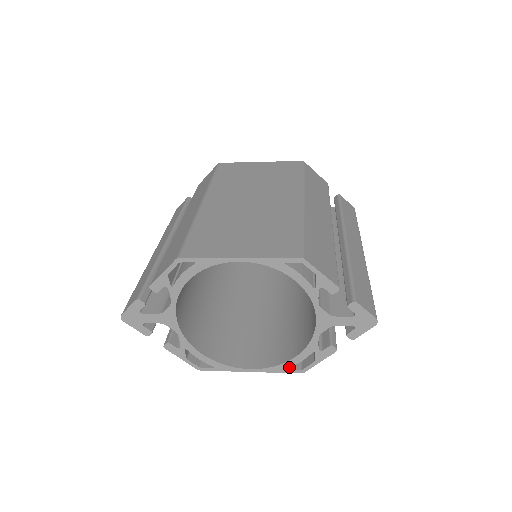
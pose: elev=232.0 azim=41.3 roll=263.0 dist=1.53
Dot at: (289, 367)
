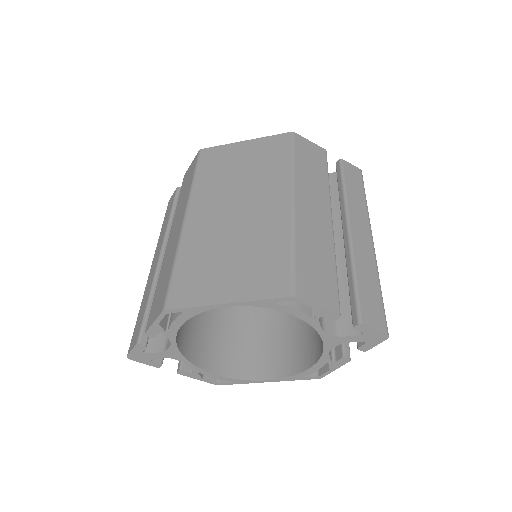
Dot at: (305, 376)
